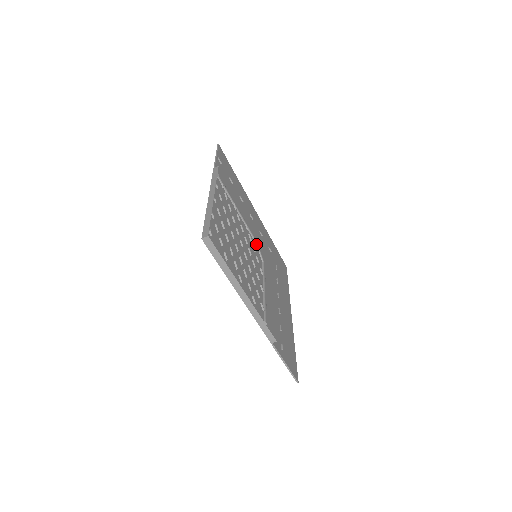
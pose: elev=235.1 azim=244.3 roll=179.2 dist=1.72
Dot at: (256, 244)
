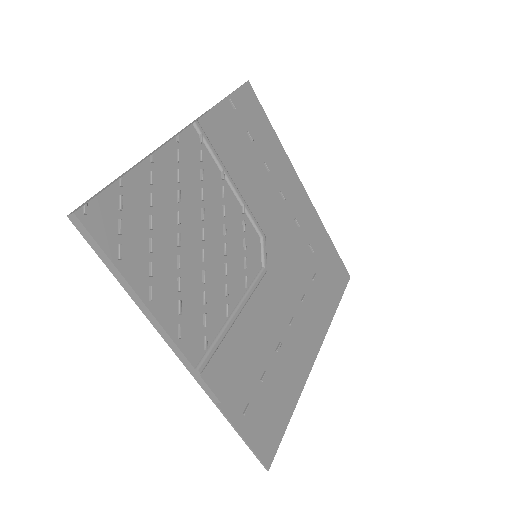
Dot at: (260, 238)
